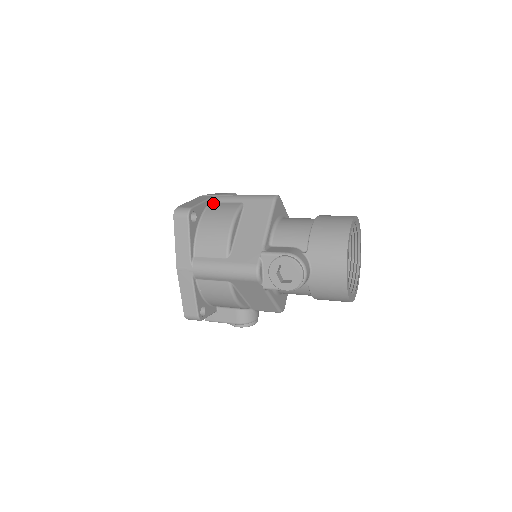
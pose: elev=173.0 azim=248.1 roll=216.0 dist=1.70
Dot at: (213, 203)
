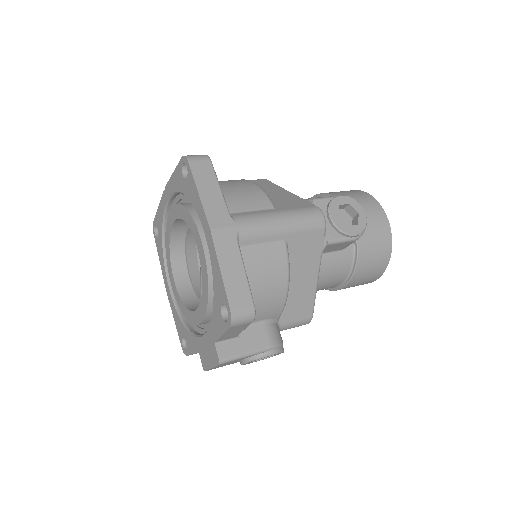
Dot at: occluded
